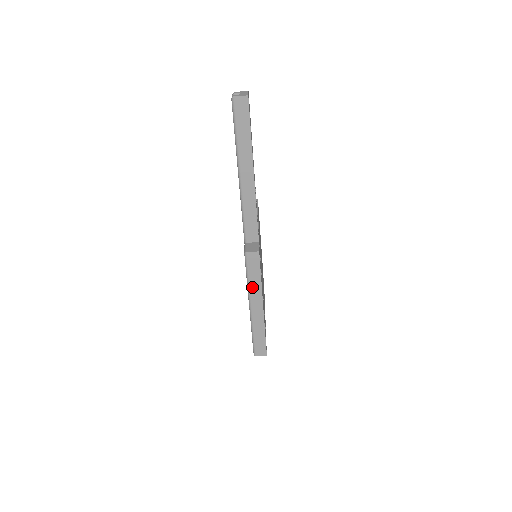
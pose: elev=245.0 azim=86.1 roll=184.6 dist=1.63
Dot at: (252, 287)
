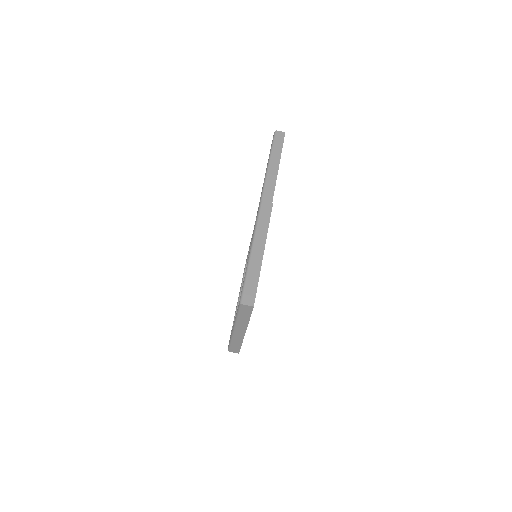
Dot at: (259, 229)
